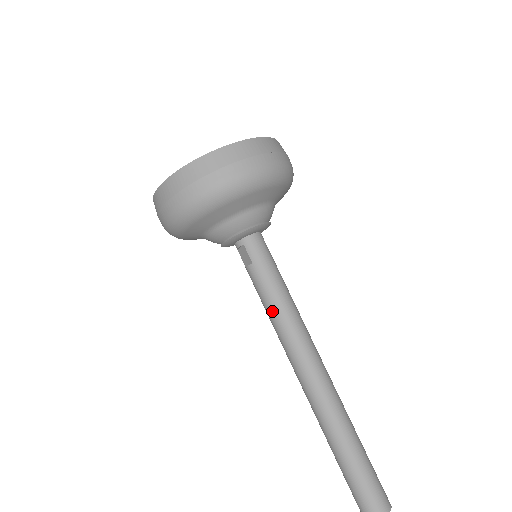
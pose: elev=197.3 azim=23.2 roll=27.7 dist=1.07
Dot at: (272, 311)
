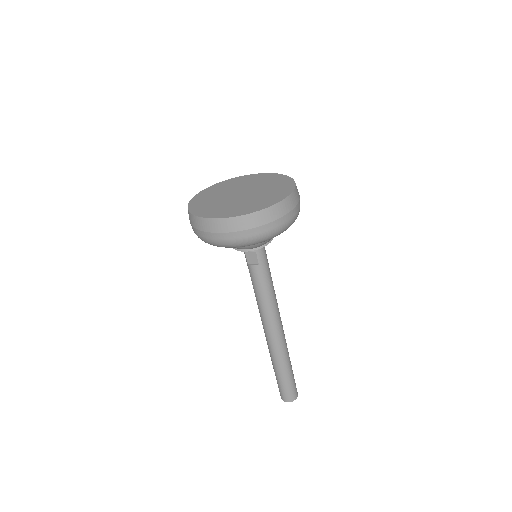
Dot at: (264, 295)
